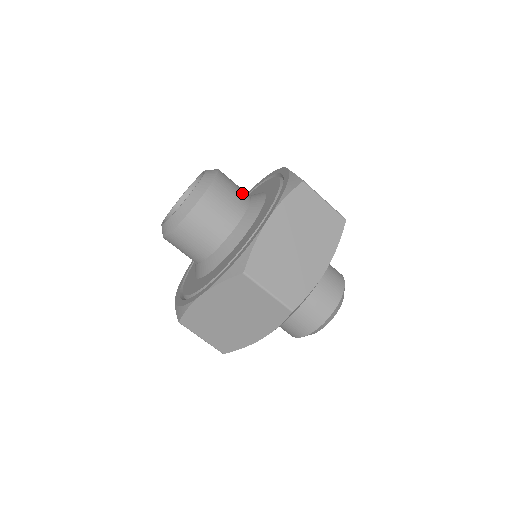
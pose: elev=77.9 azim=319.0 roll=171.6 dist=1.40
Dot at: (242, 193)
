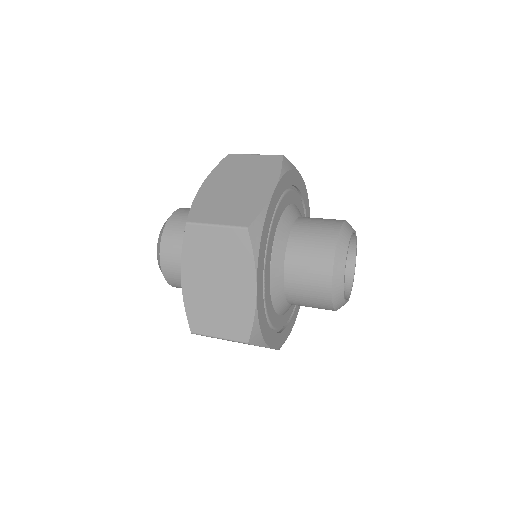
Dot at: occluded
